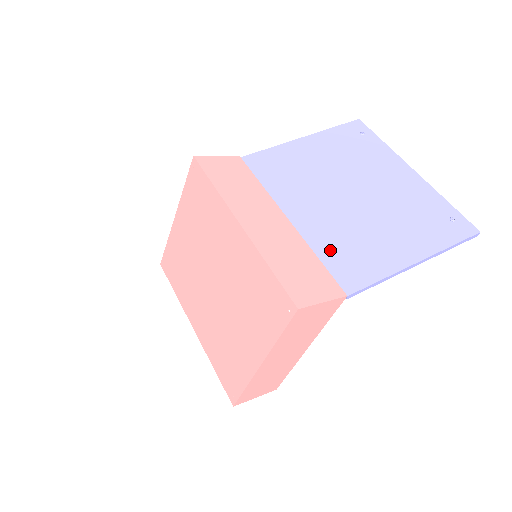
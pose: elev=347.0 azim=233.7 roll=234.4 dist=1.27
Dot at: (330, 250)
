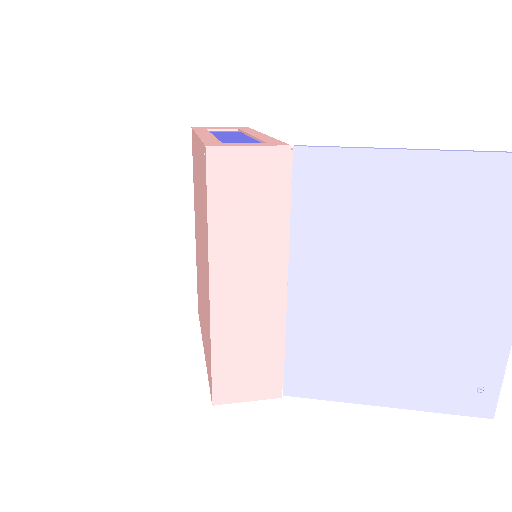
Dot at: (305, 346)
